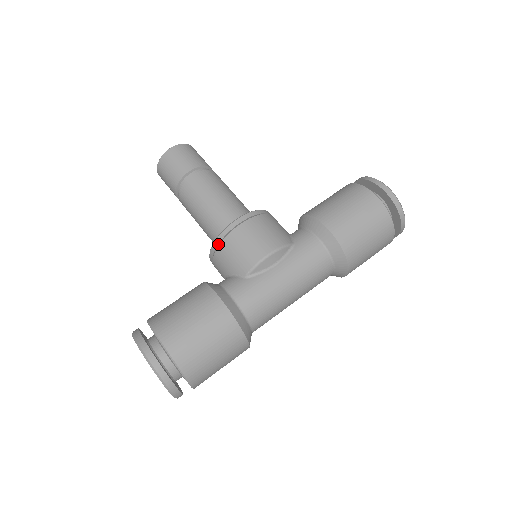
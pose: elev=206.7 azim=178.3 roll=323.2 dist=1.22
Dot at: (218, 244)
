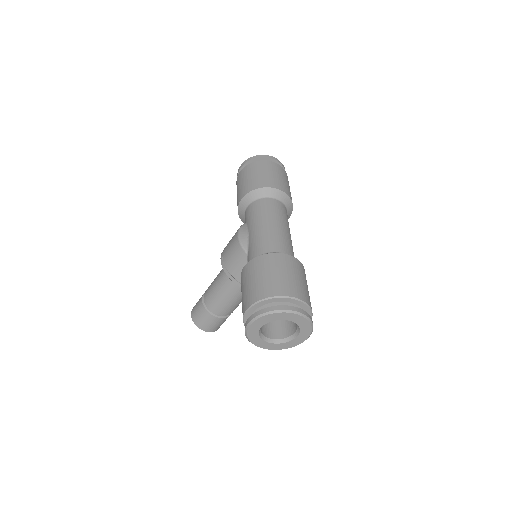
Dot at: (231, 276)
